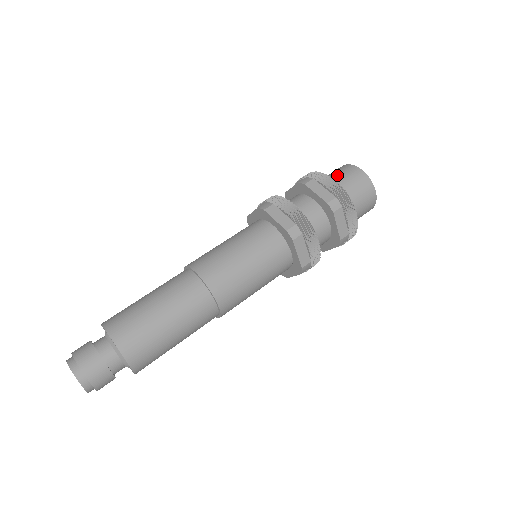
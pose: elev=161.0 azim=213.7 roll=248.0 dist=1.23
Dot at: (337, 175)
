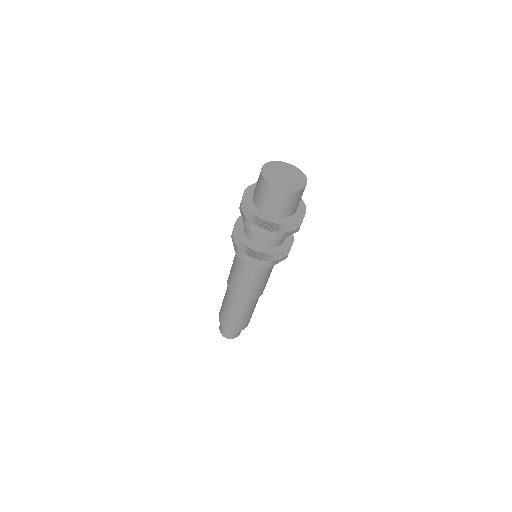
Dot at: (265, 200)
